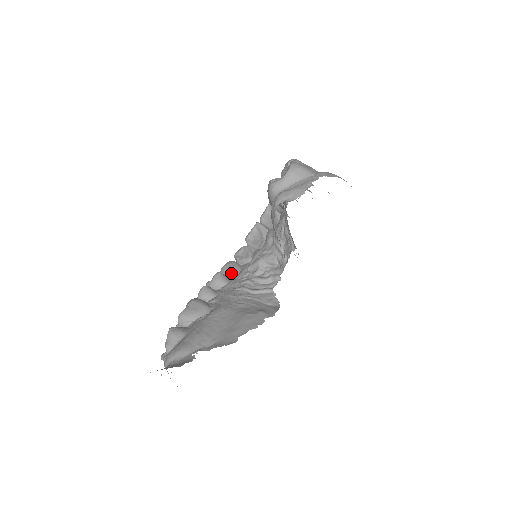
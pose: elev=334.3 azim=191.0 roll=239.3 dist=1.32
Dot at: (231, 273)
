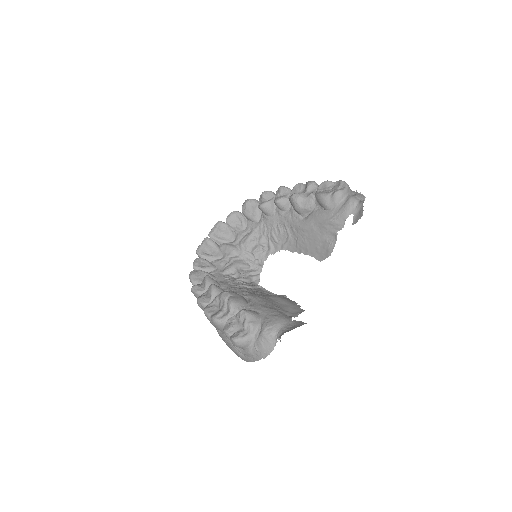
Dot at: occluded
